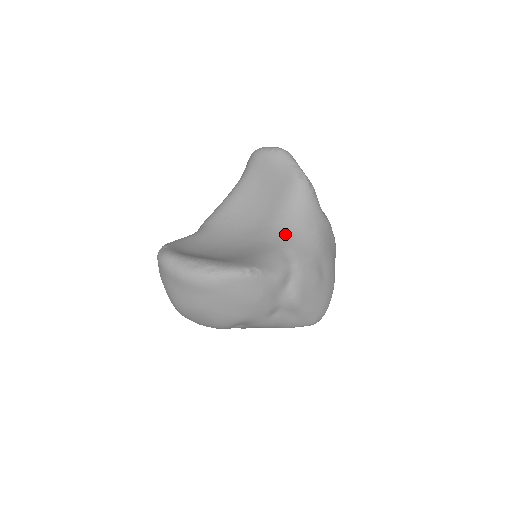
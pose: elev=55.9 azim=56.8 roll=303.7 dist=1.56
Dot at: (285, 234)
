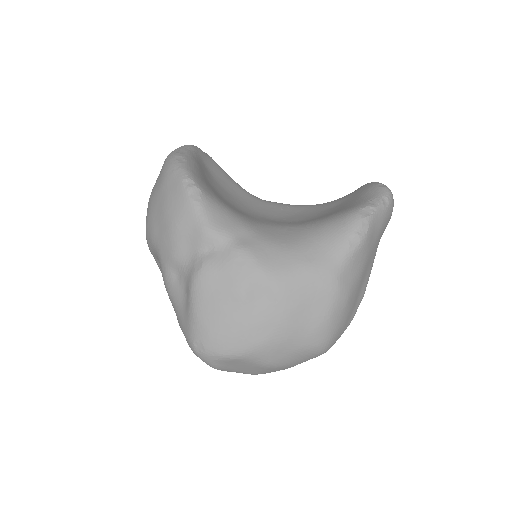
Dot at: (278, 233)
